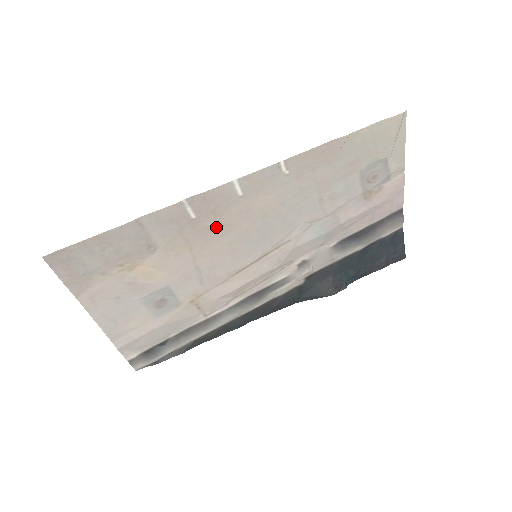
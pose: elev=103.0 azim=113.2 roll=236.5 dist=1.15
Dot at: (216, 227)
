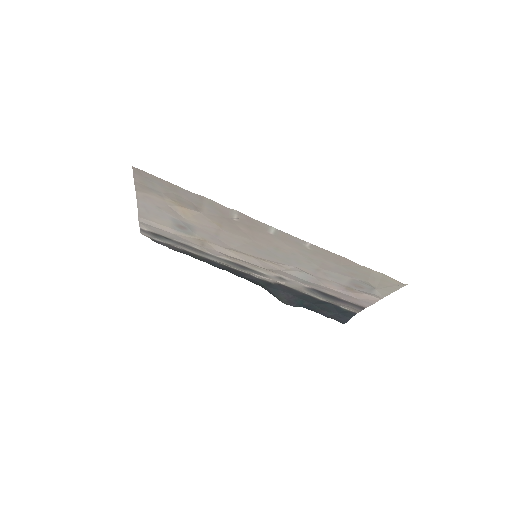
Dot at: (244, 231)
